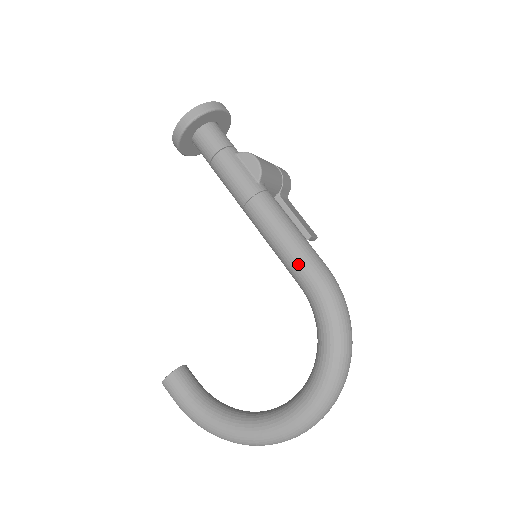
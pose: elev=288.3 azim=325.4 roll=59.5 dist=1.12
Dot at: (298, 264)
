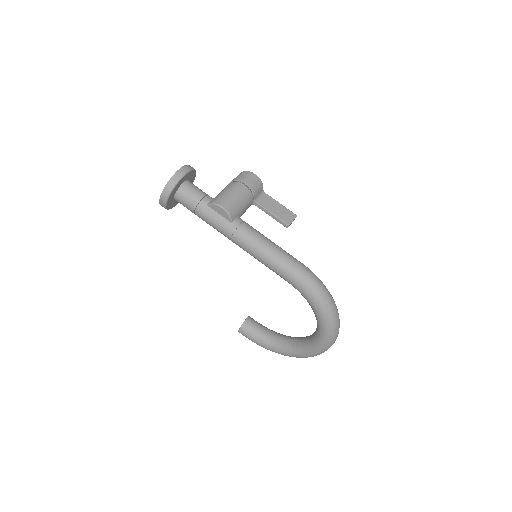
Dot at: (279, 273)
